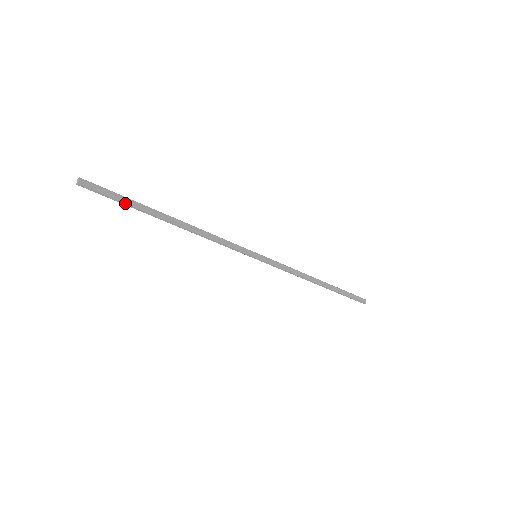
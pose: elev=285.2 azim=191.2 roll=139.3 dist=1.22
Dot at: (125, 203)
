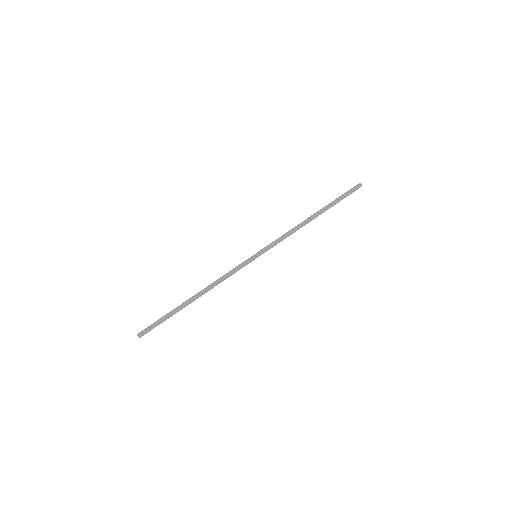
Dot at: (165, 319)
